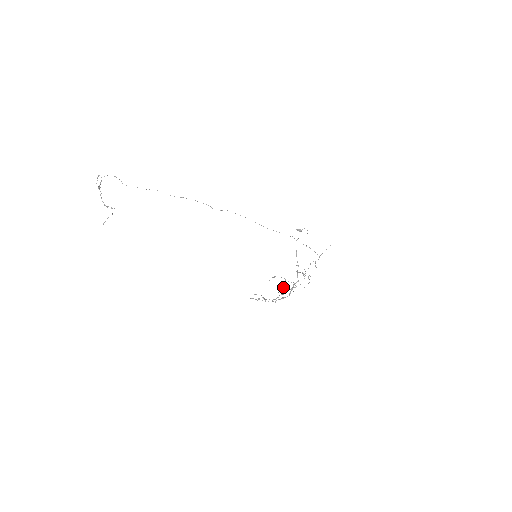
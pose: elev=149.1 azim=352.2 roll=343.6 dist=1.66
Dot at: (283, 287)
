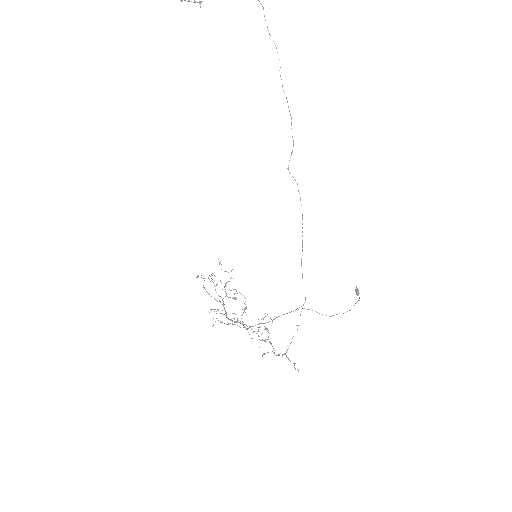
Dot at: occluded
